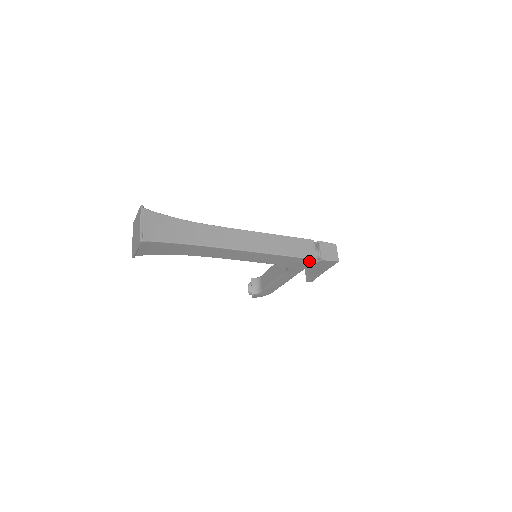
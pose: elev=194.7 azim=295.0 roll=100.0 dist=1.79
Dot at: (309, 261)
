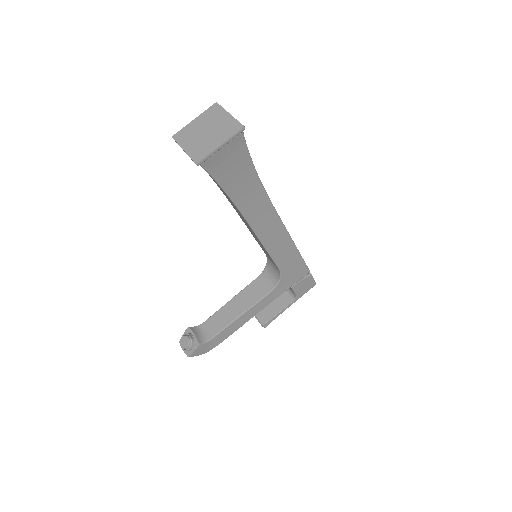
Dot at: (303, 272)
